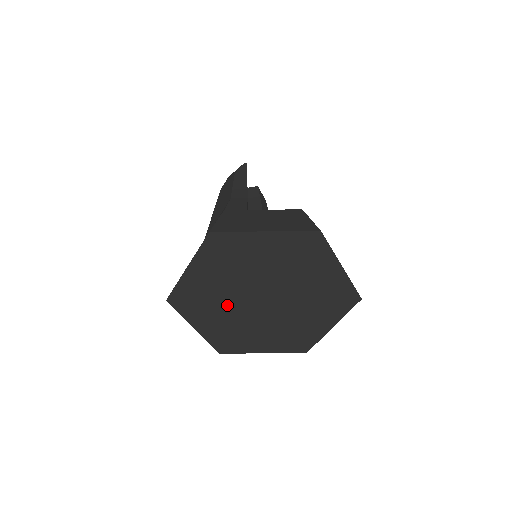
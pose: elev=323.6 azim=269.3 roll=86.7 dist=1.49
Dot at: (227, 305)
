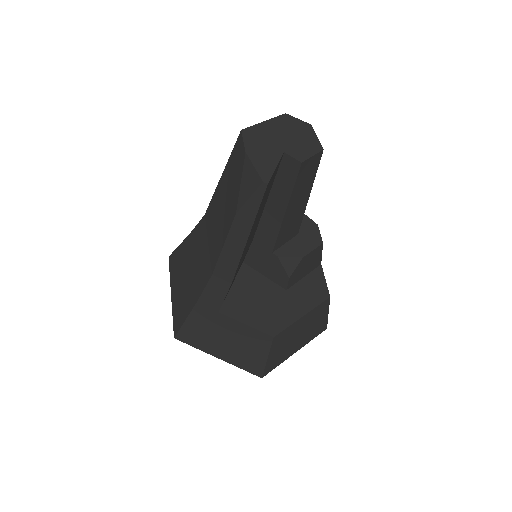
Dot at: occluded
